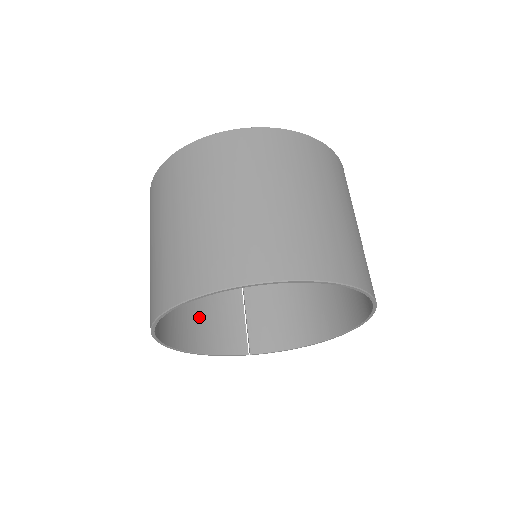
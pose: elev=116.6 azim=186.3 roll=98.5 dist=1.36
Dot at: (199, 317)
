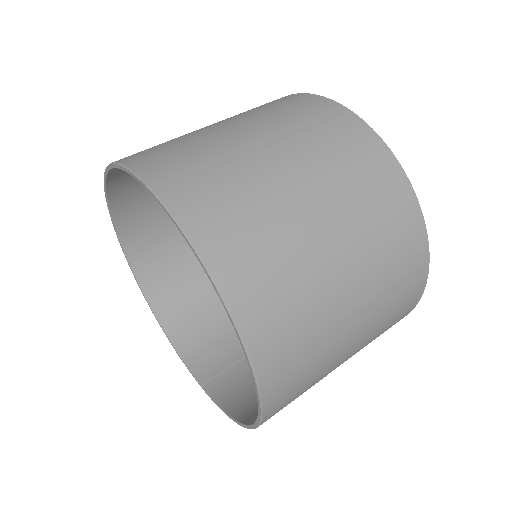
Dot at: (206, 314)
